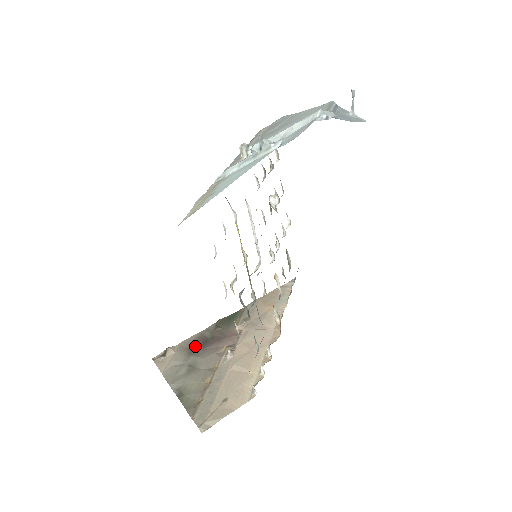
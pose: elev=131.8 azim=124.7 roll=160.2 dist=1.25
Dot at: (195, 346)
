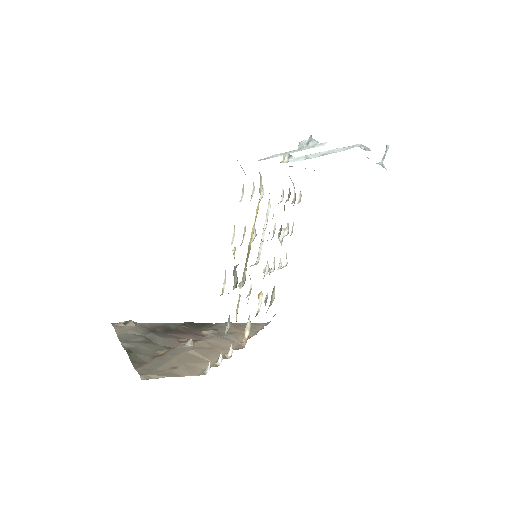
Dot at: (157, 329)
